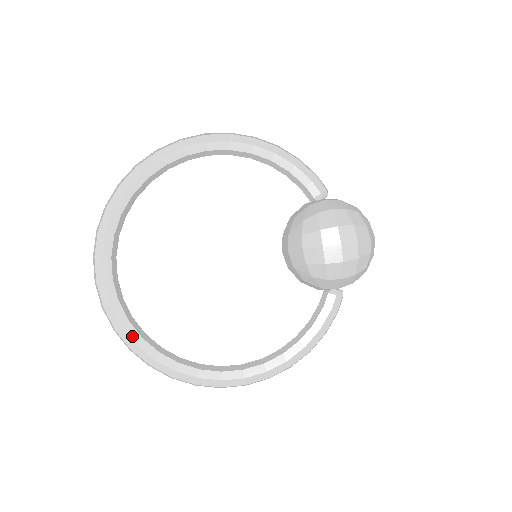
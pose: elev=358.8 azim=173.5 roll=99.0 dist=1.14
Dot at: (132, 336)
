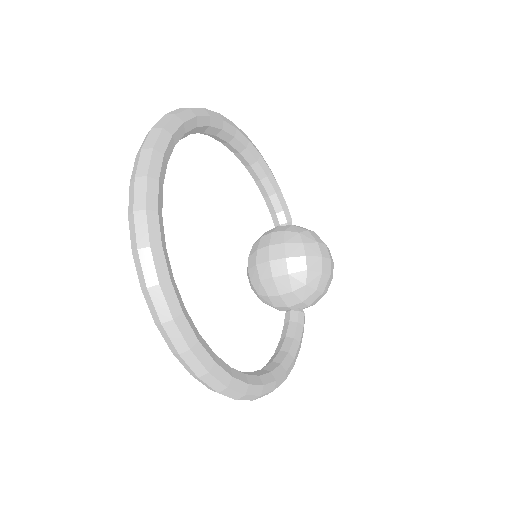
Dot at: (179, 300)
